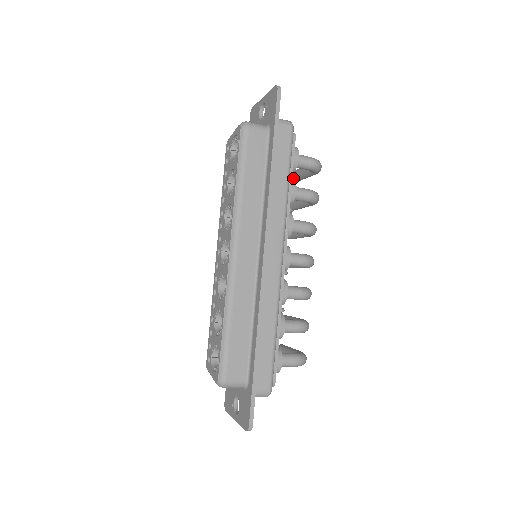
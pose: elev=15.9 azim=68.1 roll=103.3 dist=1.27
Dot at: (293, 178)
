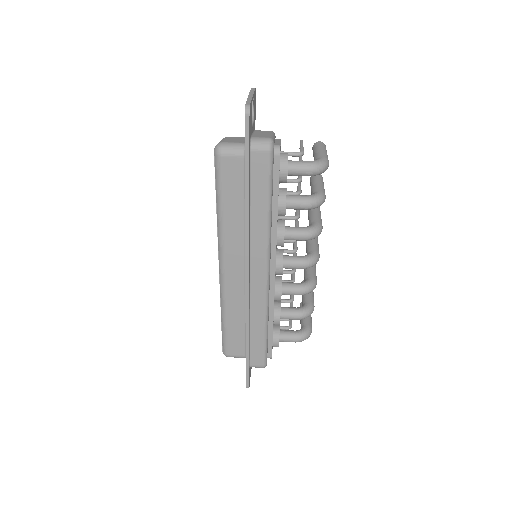
Dot at: occluded
